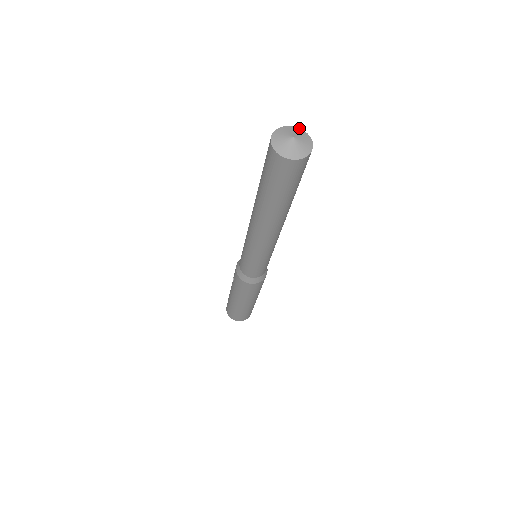
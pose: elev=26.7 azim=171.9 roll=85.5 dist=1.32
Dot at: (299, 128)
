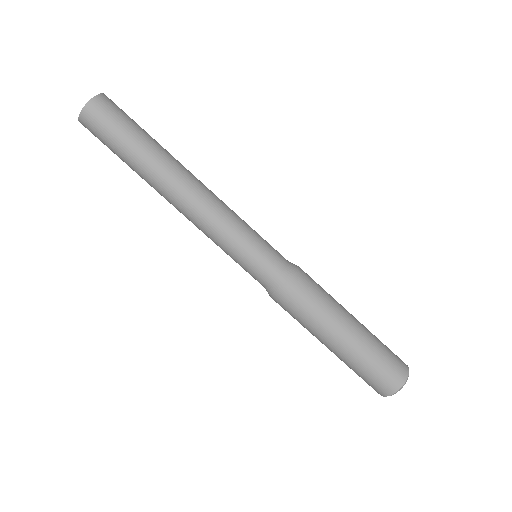
Dot at: occluded
